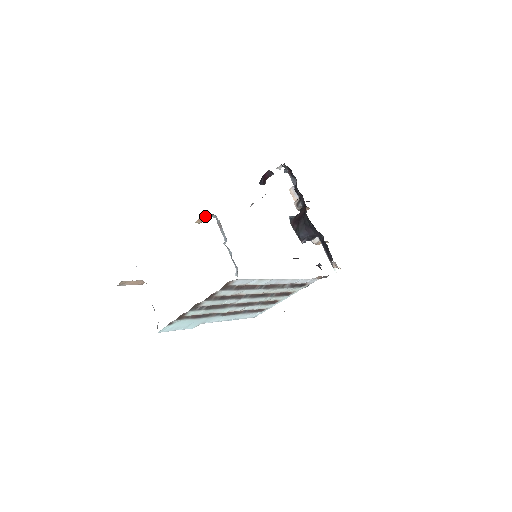
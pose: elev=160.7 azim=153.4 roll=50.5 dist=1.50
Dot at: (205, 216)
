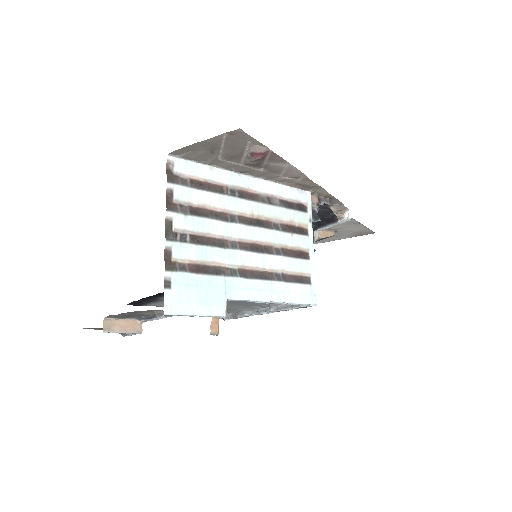
Dot at: (214, 320)
